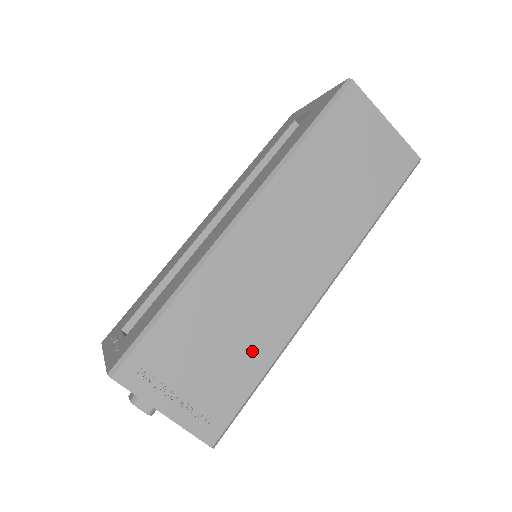
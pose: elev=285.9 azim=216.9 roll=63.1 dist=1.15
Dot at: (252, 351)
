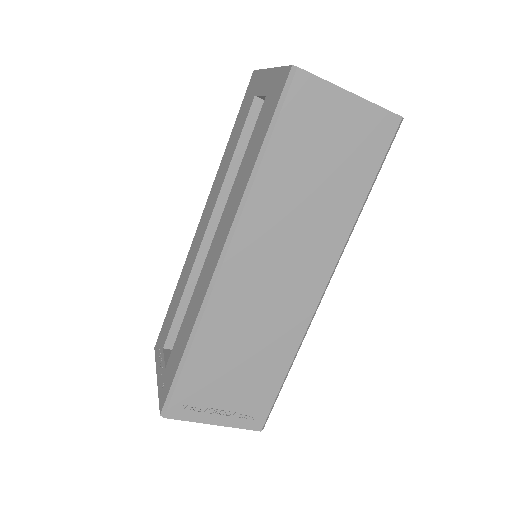
Dot at: (271, 360)
